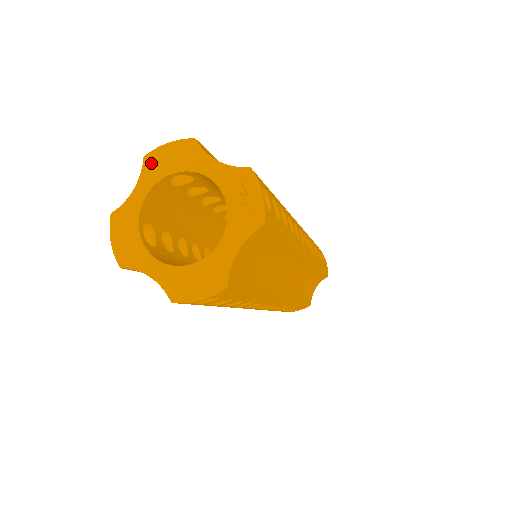
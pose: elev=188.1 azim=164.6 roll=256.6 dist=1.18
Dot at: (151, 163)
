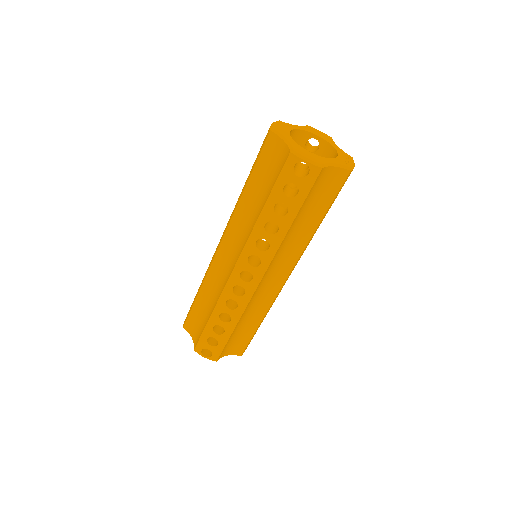
Dot at: (309, 128)
